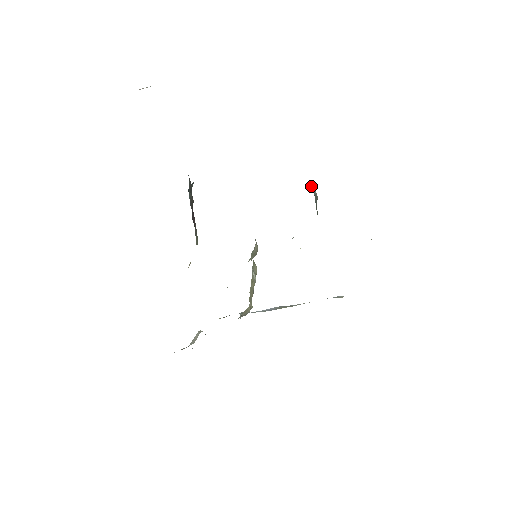
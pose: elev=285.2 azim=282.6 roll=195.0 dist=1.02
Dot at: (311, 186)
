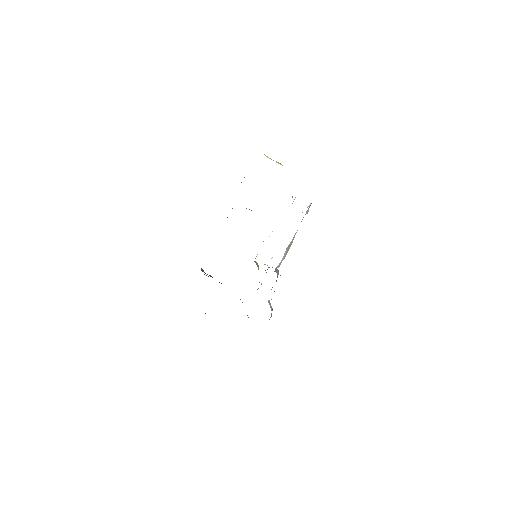
Dot at: occluded
